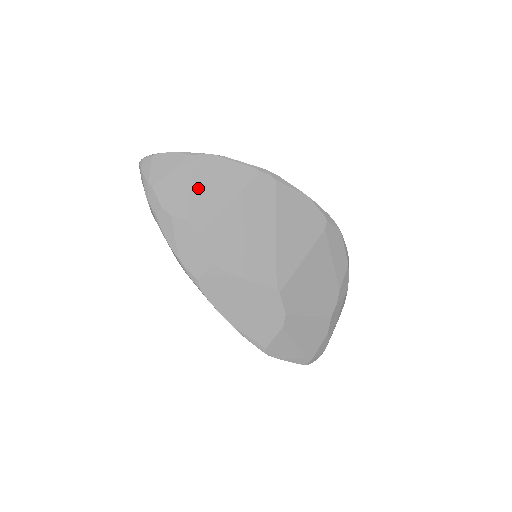
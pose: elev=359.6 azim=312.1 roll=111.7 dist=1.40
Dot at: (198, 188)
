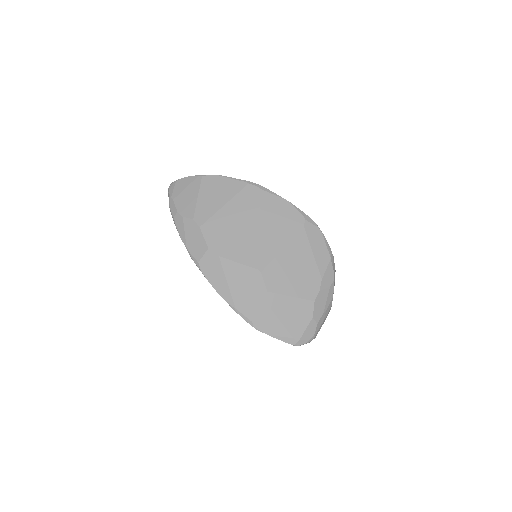
Dot at: (203, 197)
